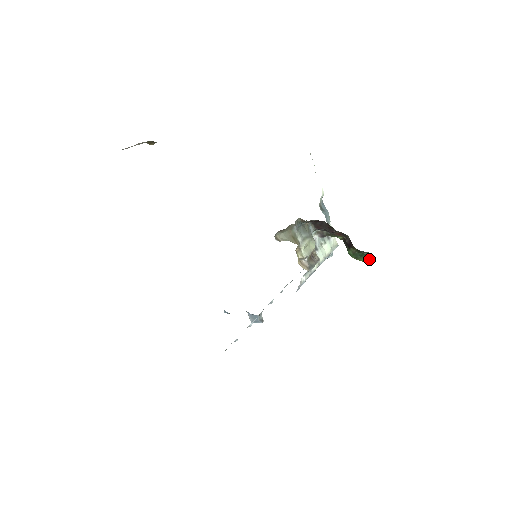
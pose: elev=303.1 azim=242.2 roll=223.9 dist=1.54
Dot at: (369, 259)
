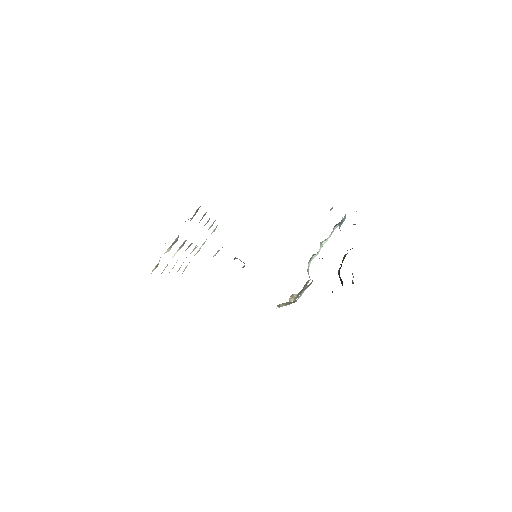
Dot at: occluded
